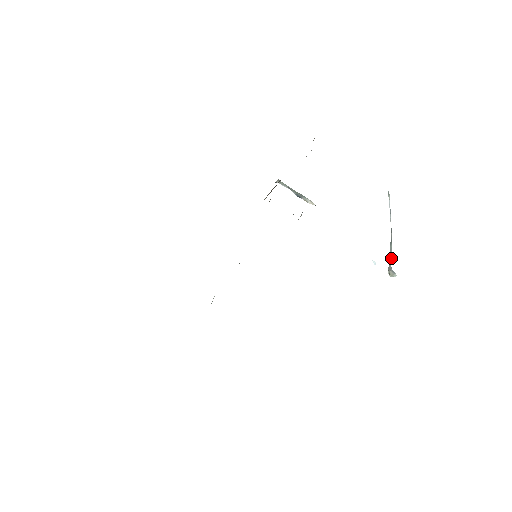
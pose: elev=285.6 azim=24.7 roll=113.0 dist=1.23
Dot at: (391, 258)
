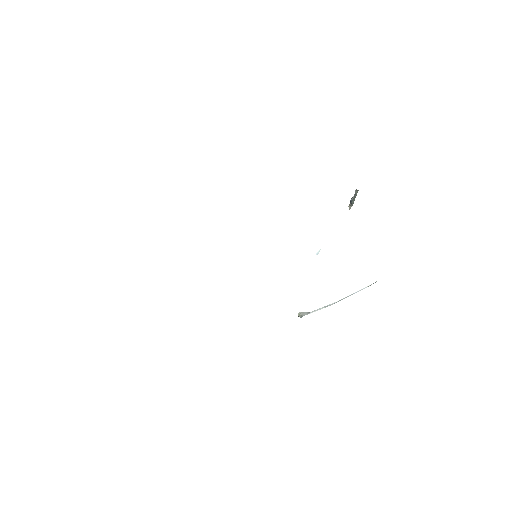
Dot at: occluded
